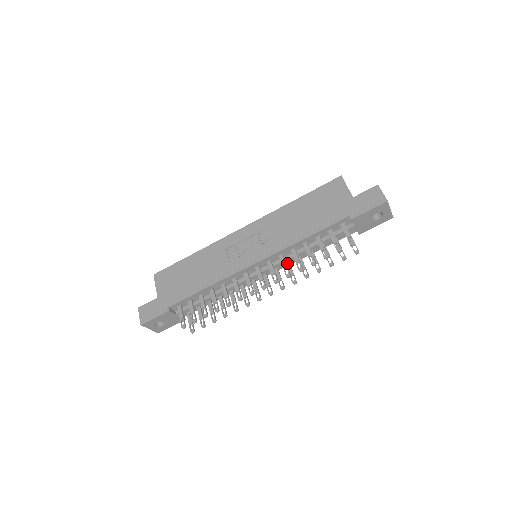
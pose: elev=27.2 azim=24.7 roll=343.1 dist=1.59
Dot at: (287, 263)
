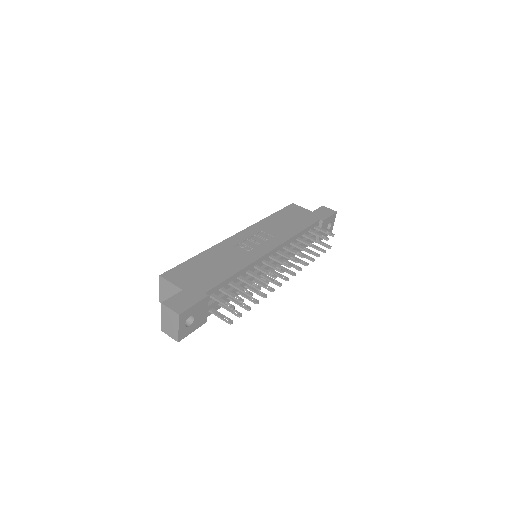
Dot at: (284, 260)
